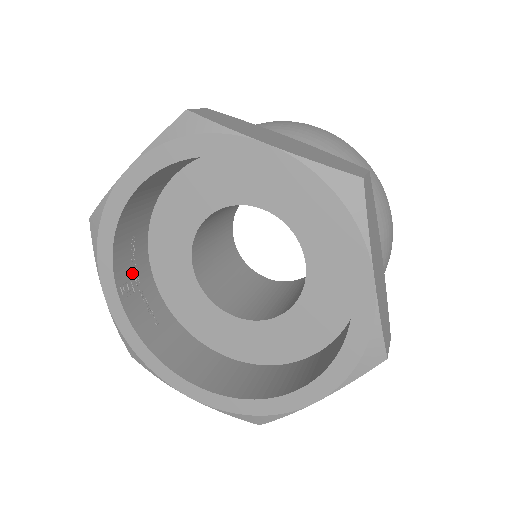
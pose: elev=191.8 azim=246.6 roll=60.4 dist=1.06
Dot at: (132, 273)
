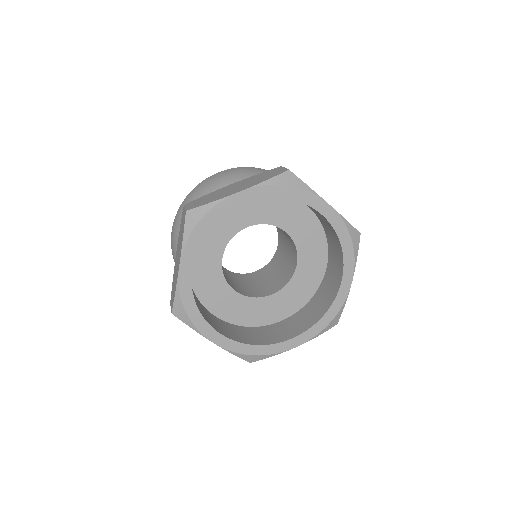
Dot at: occluded
